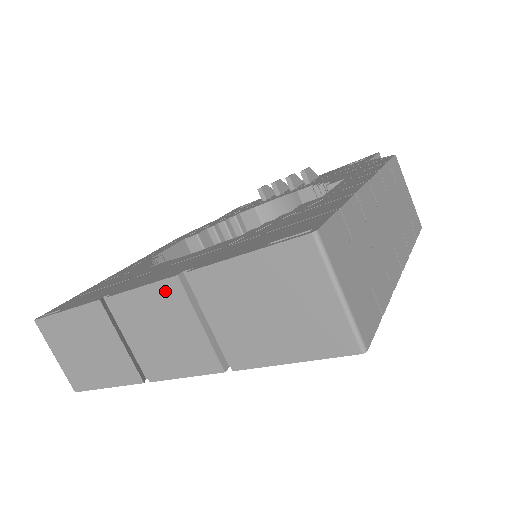
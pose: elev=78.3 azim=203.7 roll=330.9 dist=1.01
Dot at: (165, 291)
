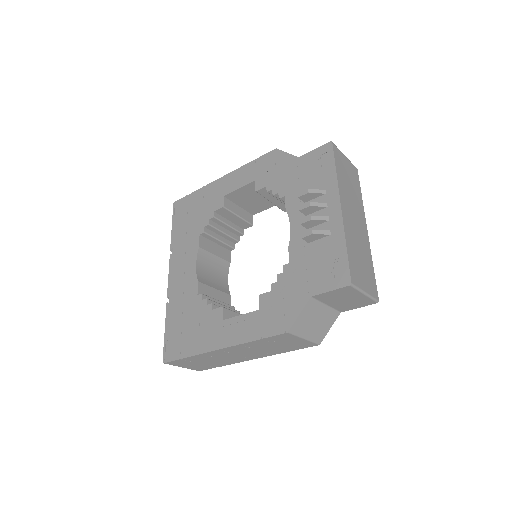
Dot at: occluded
